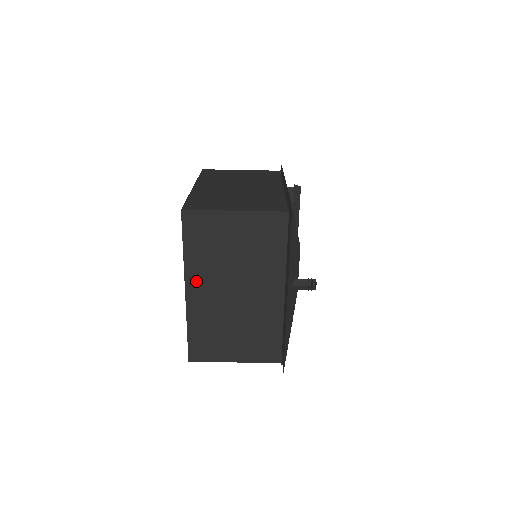
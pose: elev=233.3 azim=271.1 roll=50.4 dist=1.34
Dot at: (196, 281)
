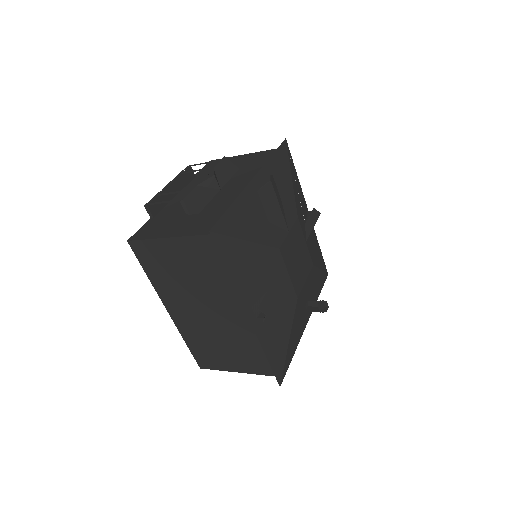
Dot at: occluded
